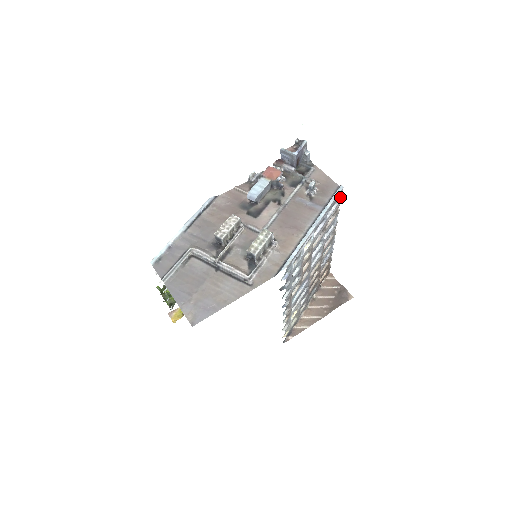
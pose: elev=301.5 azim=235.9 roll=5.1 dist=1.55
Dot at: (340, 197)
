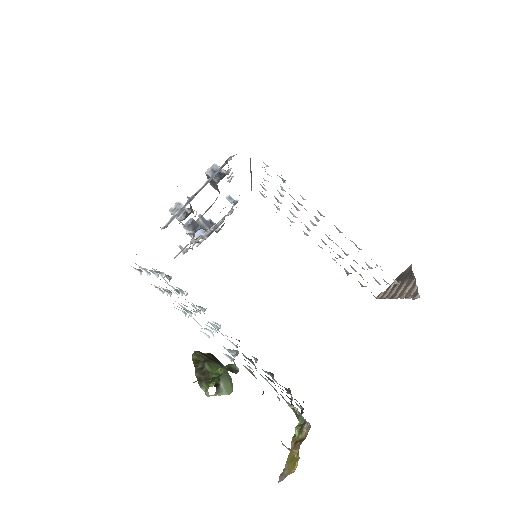
Dot at: occluded
